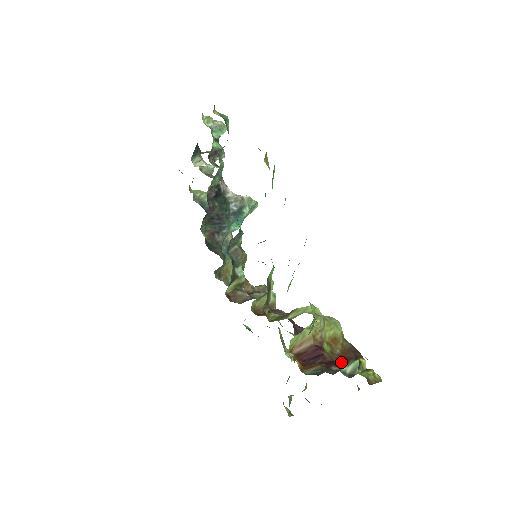
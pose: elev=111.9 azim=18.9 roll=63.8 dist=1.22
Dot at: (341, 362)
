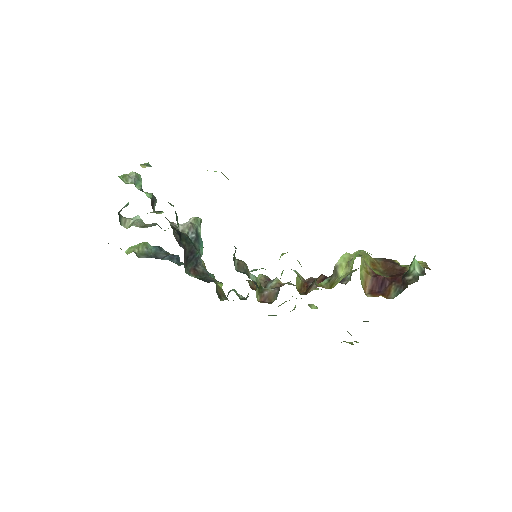
Dot at: (394, 273)
